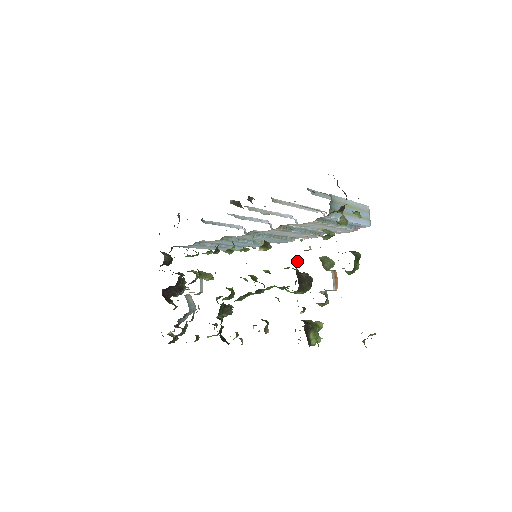
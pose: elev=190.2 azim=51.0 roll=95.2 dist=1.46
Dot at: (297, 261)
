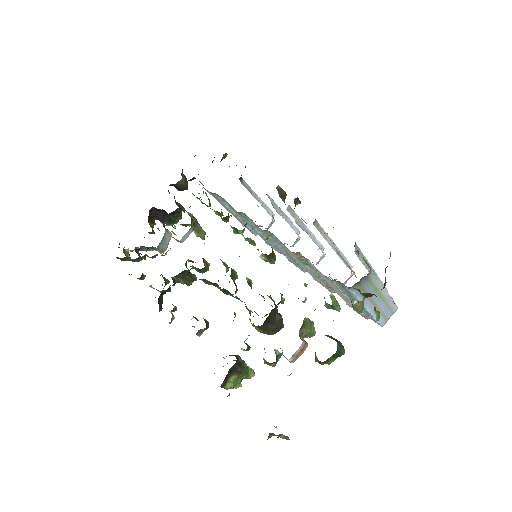
Dot at: (283, 300)
